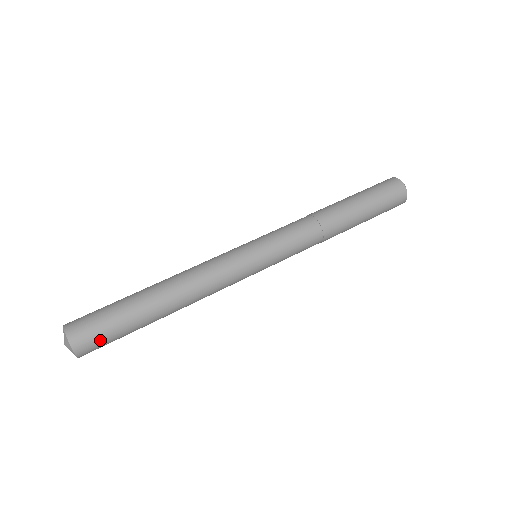
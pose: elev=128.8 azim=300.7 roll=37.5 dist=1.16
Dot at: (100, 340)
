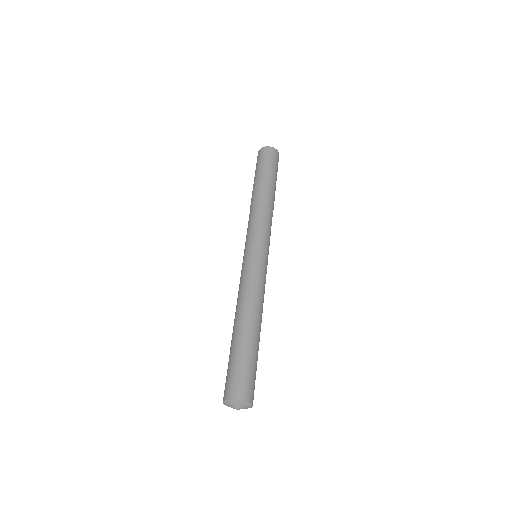
Dot at: occluded
